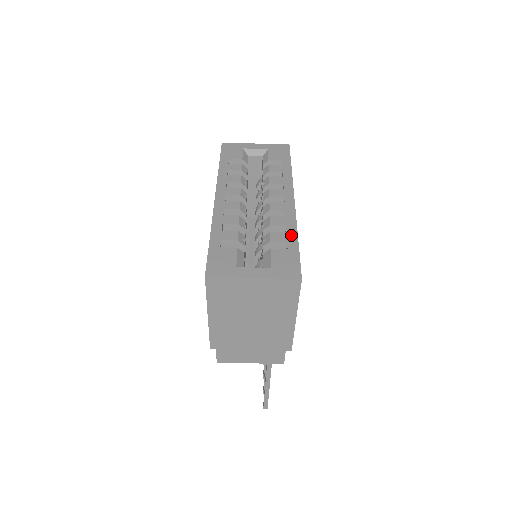
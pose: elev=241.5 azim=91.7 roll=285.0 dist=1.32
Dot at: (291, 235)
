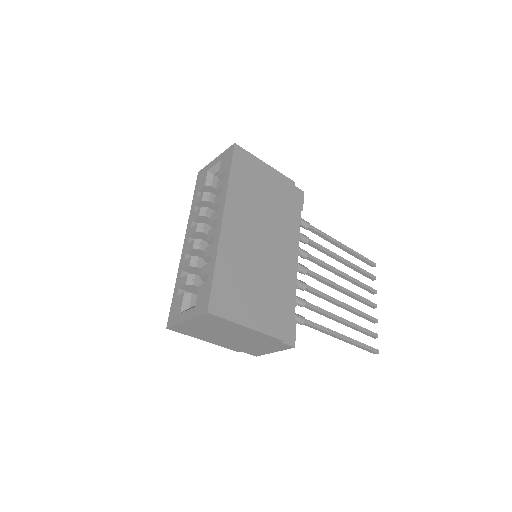
Dot at: (212, 264)
